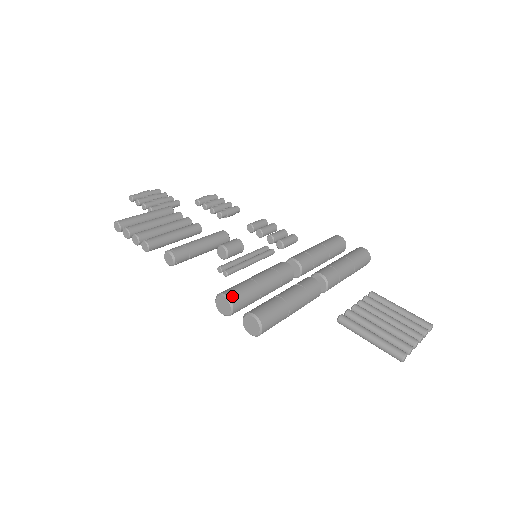
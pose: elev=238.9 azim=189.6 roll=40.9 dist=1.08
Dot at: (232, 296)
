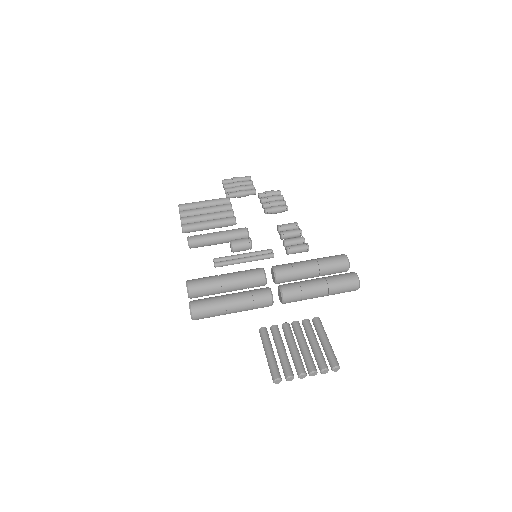
Dot at: (191, 285)
